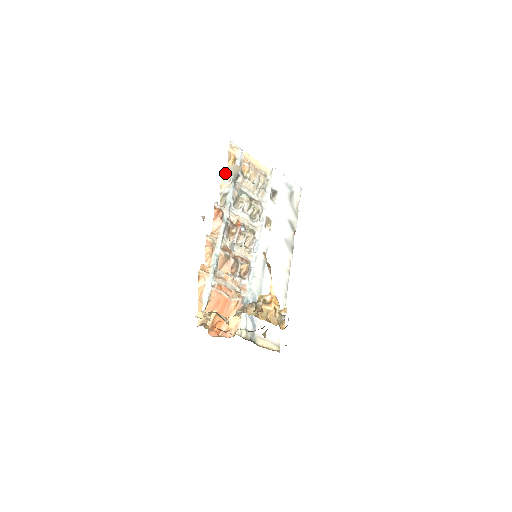
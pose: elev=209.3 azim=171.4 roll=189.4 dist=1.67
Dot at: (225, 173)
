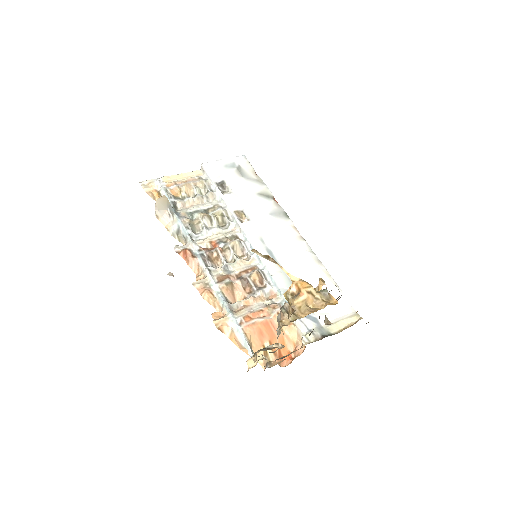
Dot at: (159, 214)
